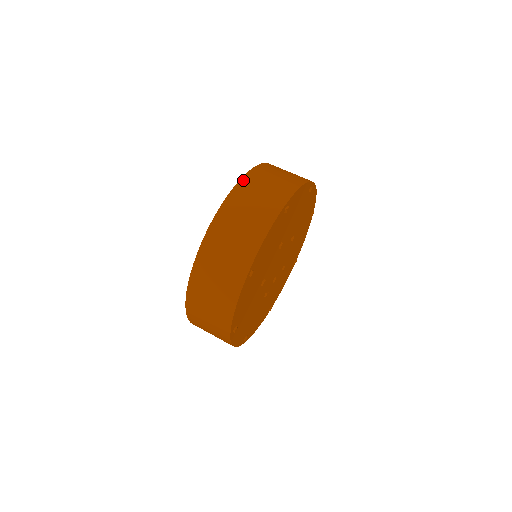
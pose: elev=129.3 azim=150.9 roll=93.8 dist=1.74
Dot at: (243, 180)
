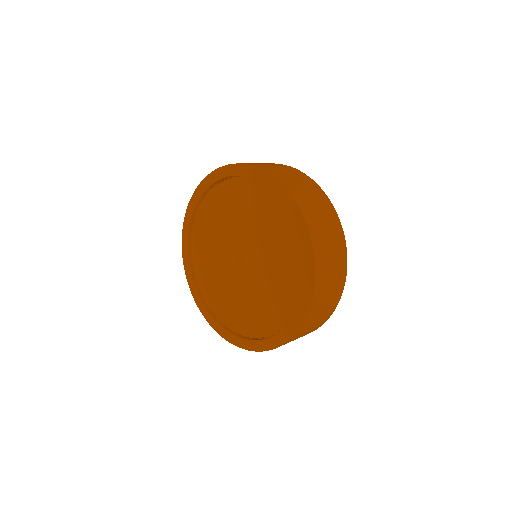
Dot at: (310, 226)
